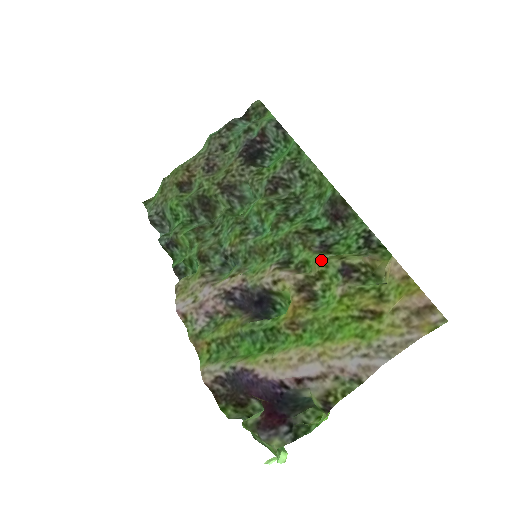
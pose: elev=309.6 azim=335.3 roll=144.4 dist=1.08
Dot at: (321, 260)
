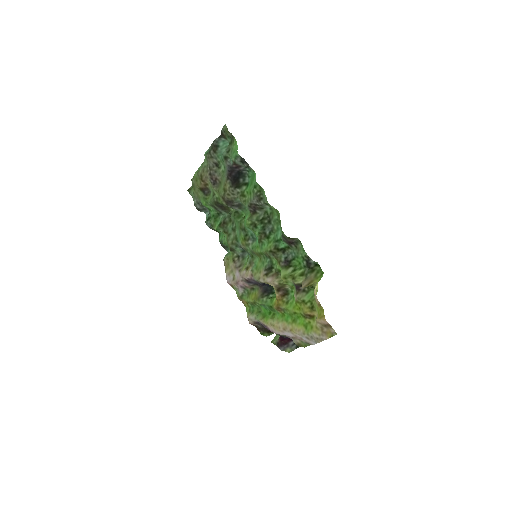
Dot at: (283, 279)
